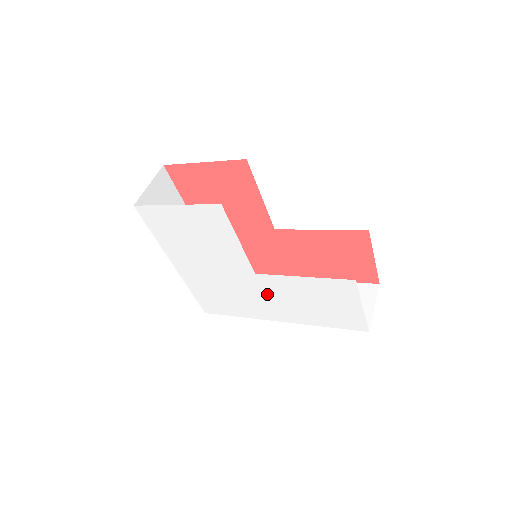
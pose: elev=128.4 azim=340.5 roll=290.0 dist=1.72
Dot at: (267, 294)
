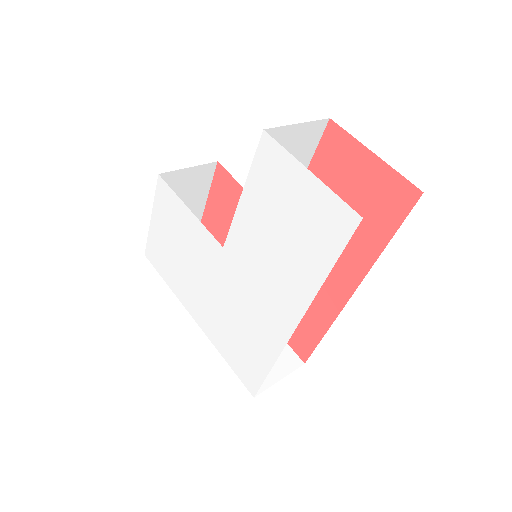
Dot at: (251, 276)
